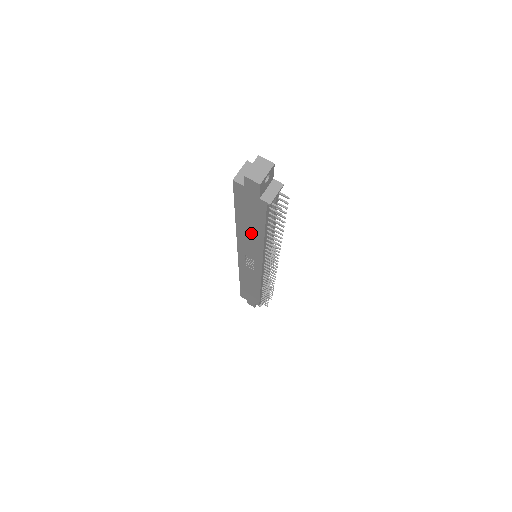
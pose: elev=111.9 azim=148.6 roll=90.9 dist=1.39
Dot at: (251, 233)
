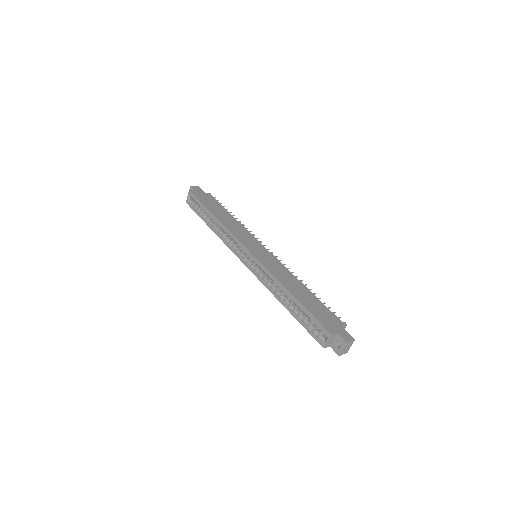
Dot at: occluded
